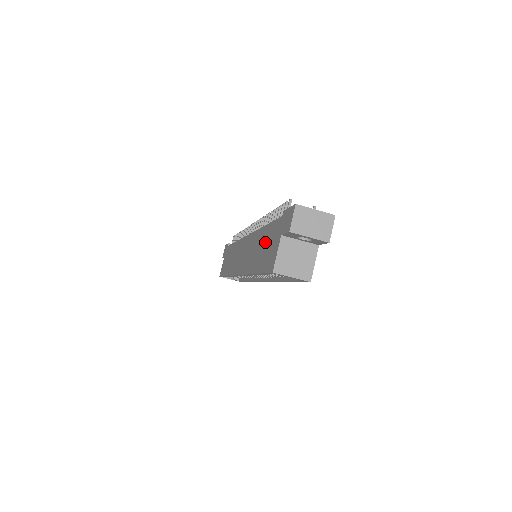
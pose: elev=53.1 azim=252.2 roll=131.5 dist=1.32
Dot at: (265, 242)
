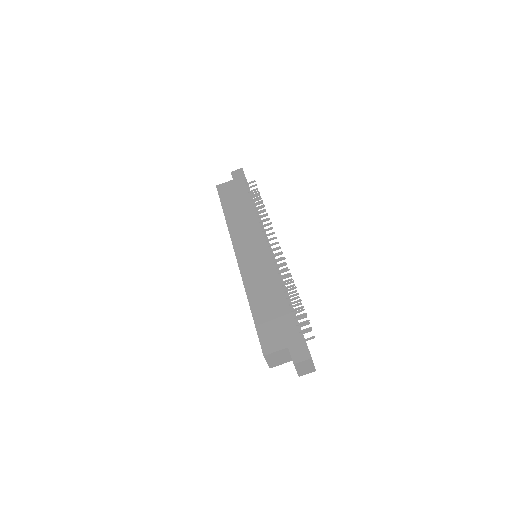
Dot at: (275, 311)
